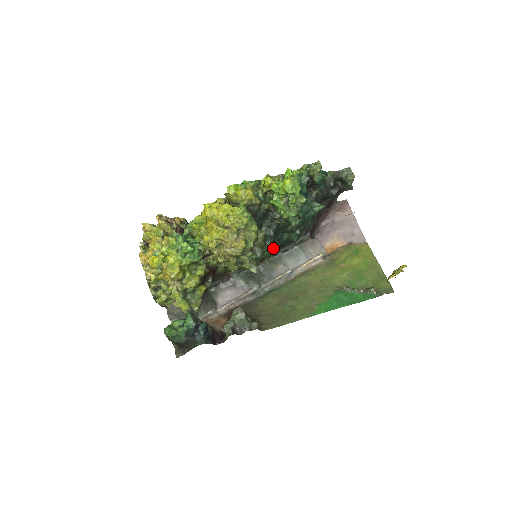
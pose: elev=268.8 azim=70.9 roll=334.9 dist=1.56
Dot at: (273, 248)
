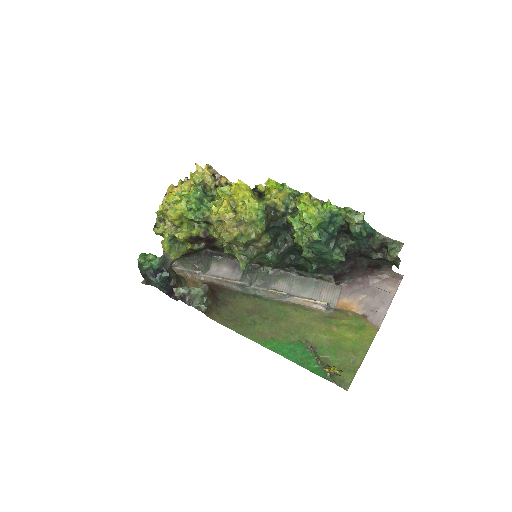
Dot at: (272, 260)
